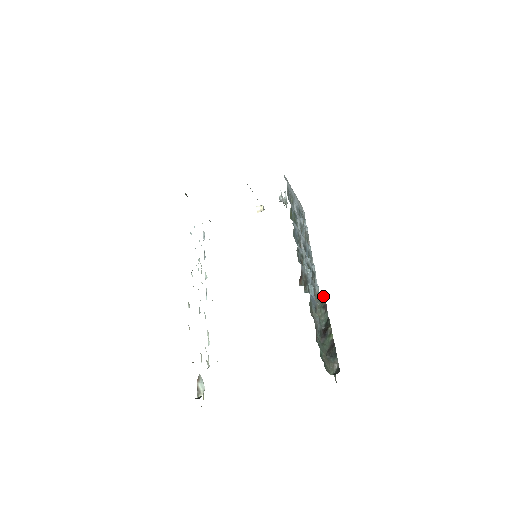
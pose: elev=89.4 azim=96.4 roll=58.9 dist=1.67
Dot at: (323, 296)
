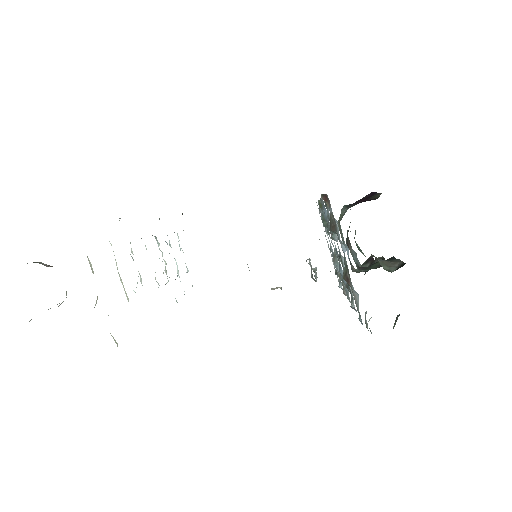
Dot at: occluded
